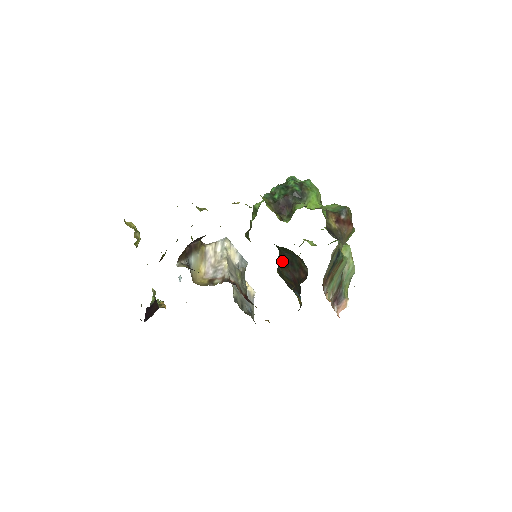
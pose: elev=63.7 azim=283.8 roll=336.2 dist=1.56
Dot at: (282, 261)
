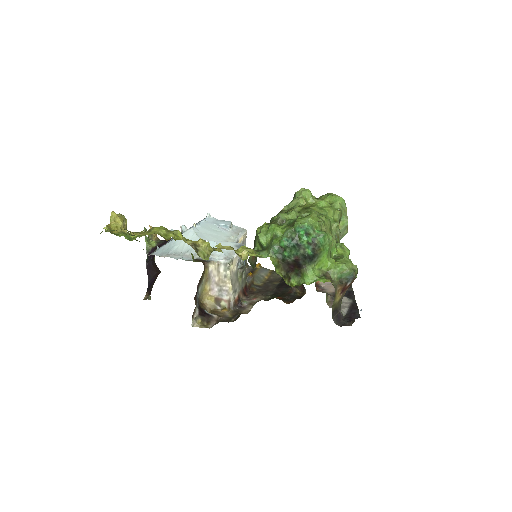
Dot at: occluded
